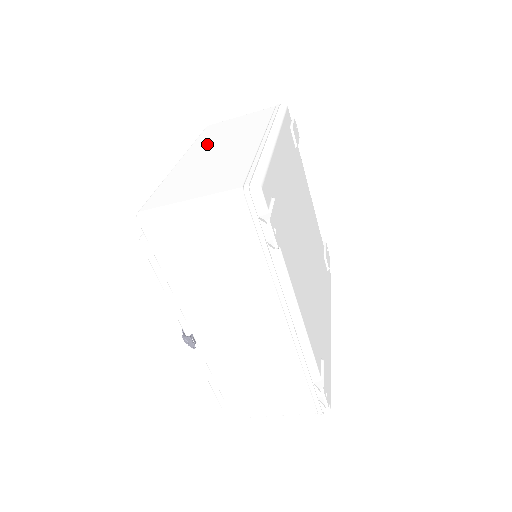
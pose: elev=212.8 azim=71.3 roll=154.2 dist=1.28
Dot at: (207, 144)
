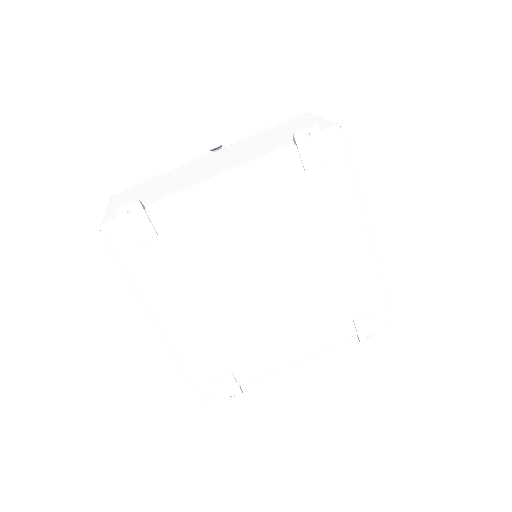
Dot at: occluded
